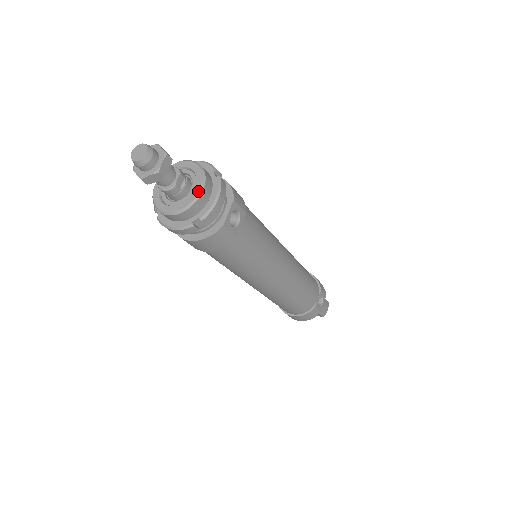
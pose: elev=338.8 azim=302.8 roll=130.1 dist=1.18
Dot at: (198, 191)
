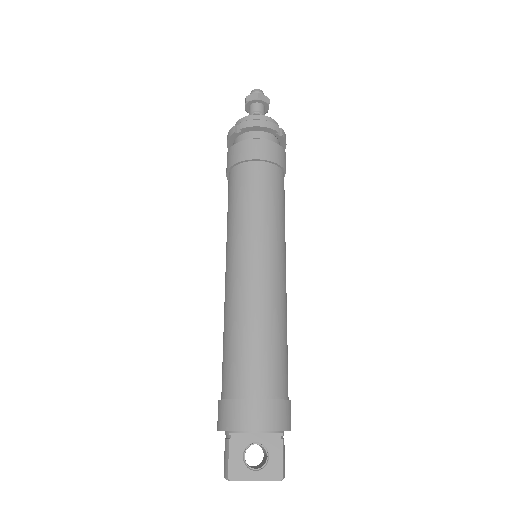
Dot at: occluded
